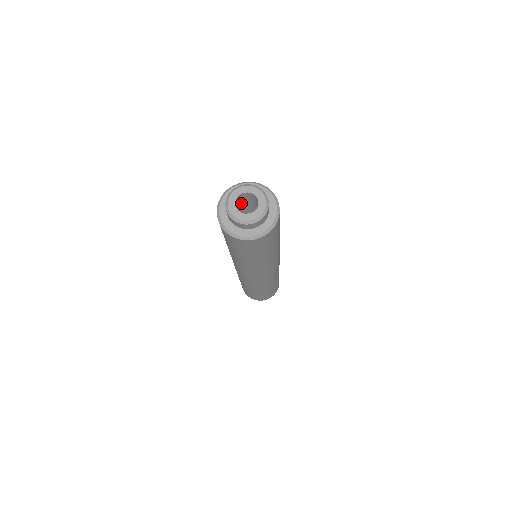
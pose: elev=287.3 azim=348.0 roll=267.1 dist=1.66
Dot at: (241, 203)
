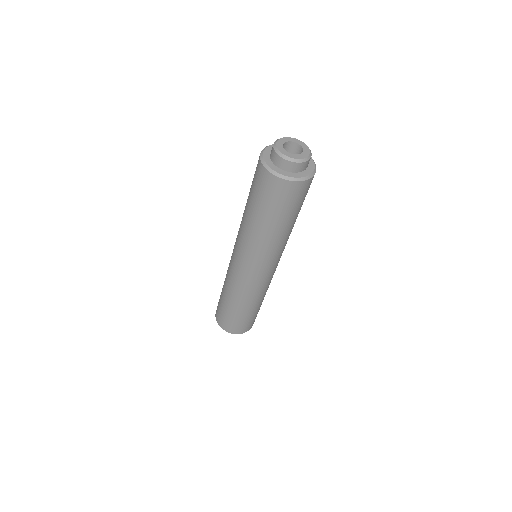
Dot at: occluded
